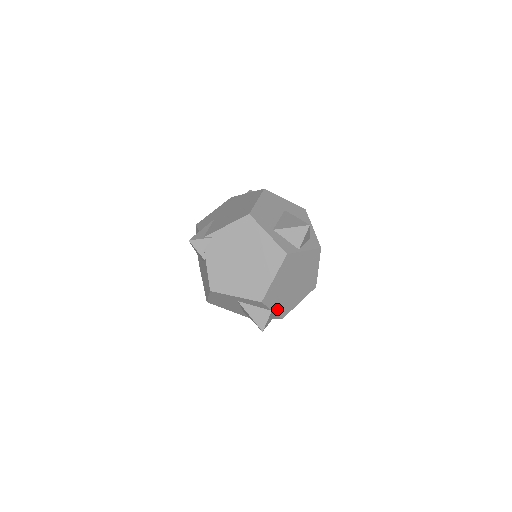
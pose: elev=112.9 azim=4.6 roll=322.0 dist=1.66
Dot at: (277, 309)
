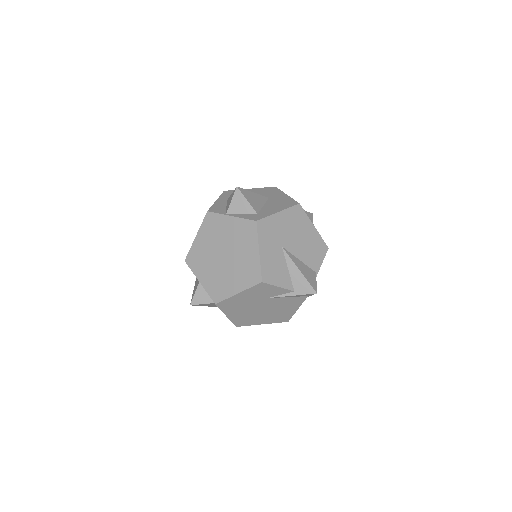
Dot at: (206, 284)
